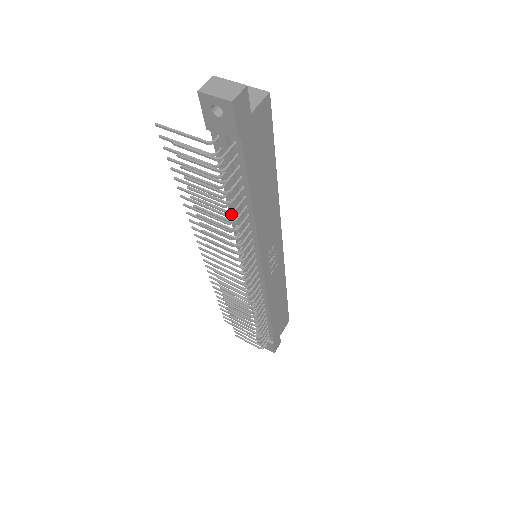
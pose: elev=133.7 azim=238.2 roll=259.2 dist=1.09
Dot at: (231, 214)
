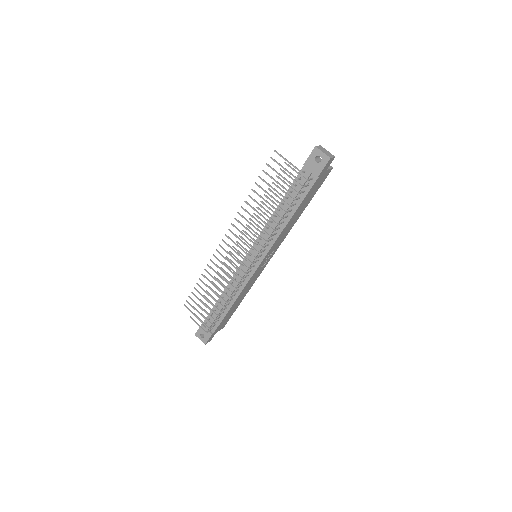
Dot at: (275, 217)
